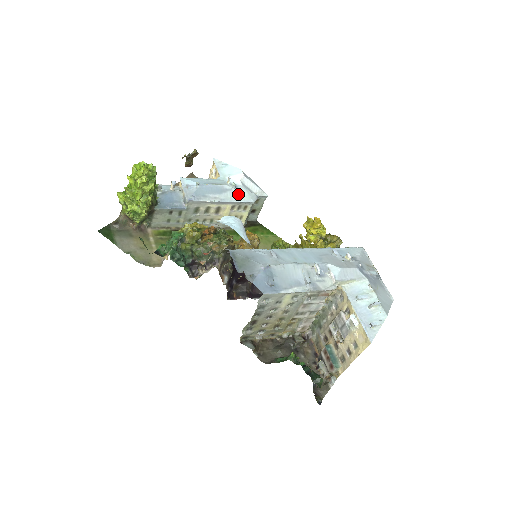
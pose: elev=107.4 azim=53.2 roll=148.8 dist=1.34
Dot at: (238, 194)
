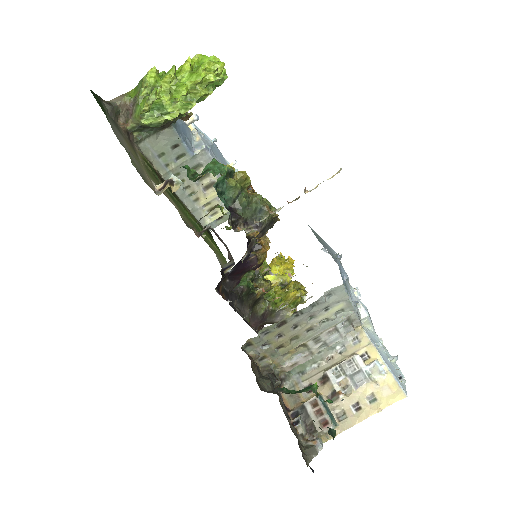
Dot at: occluded
